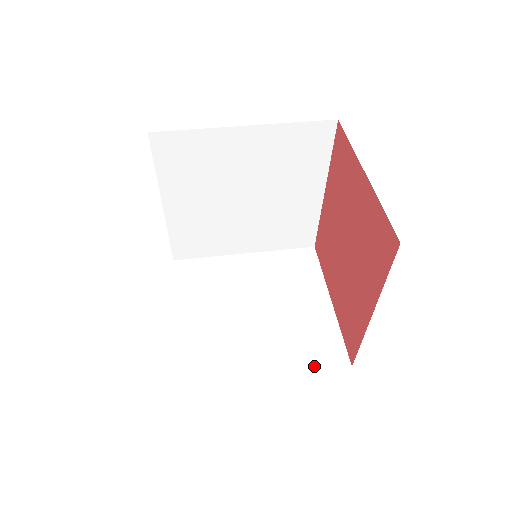
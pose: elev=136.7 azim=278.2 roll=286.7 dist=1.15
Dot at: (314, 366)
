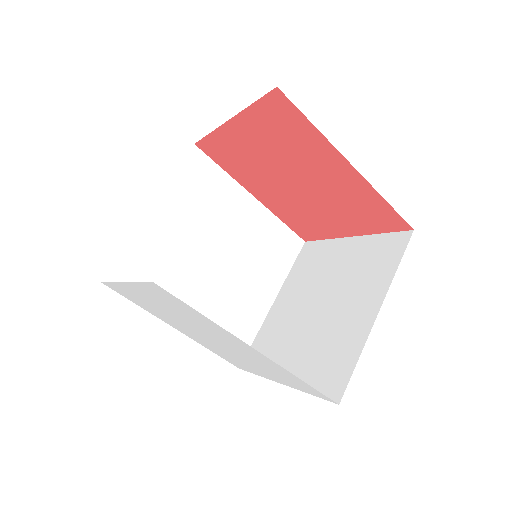
Dot at: (394, 264)
